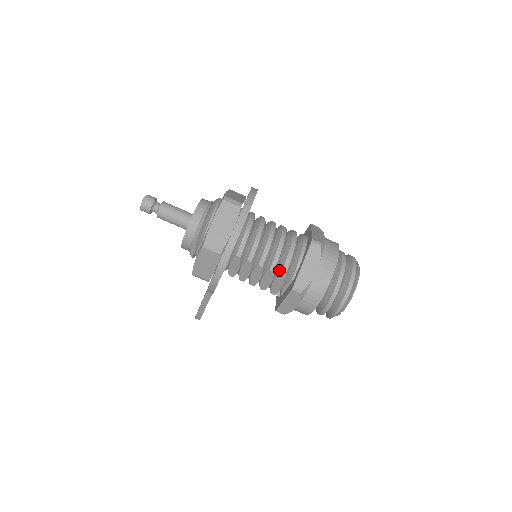
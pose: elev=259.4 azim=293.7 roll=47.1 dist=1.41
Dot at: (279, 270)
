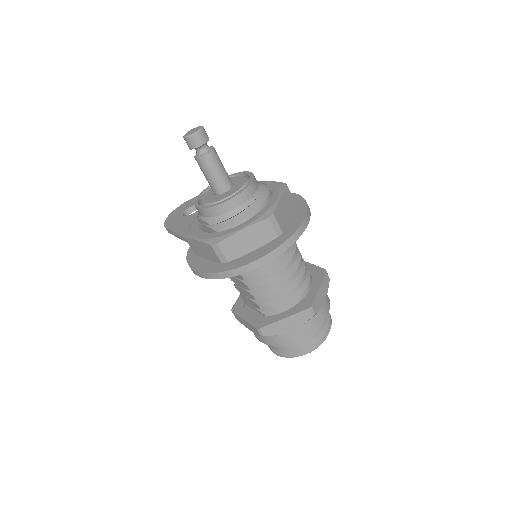
Dot at: (262, 300)
